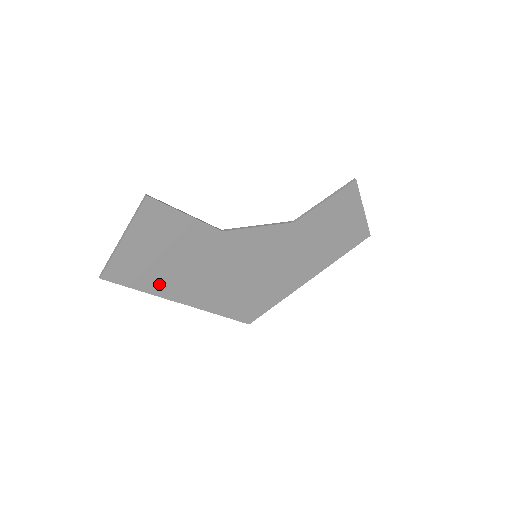
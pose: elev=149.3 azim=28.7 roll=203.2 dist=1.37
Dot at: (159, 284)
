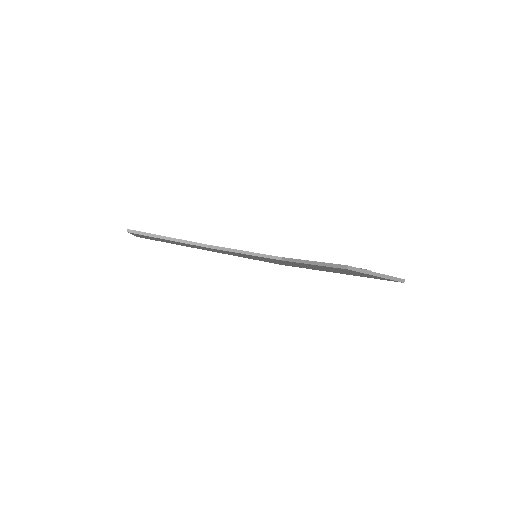
Dot at: occluded
